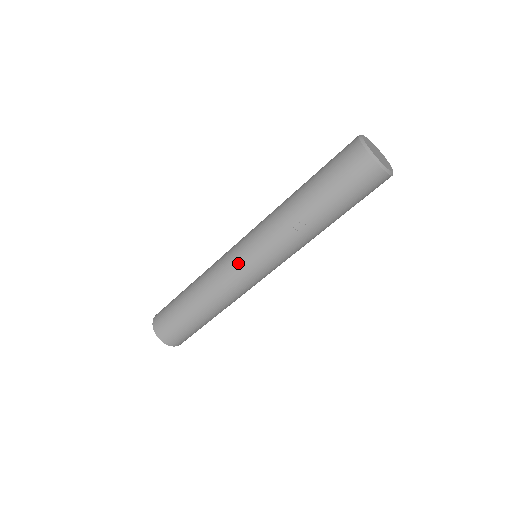
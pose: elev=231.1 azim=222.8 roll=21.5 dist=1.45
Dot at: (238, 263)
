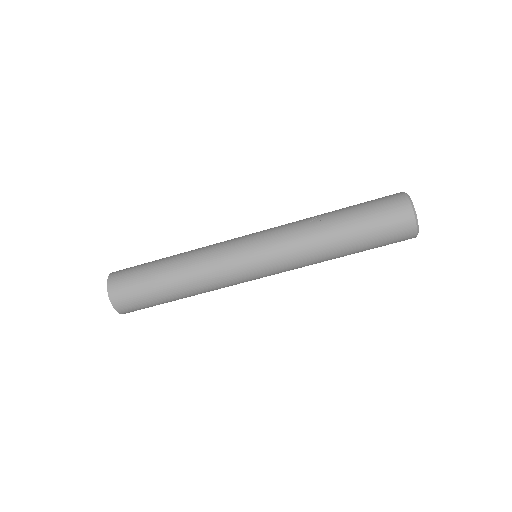
Dot at: (241, 237)
